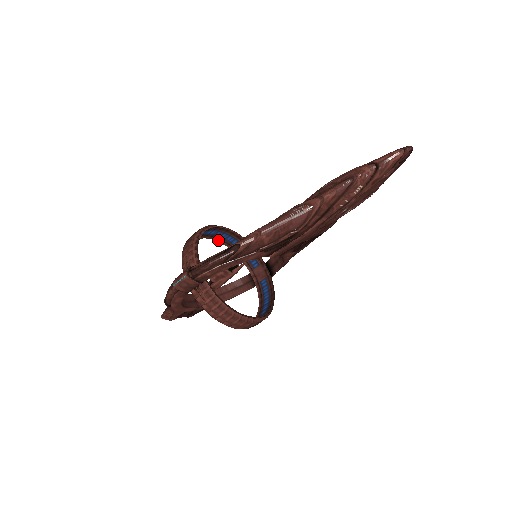
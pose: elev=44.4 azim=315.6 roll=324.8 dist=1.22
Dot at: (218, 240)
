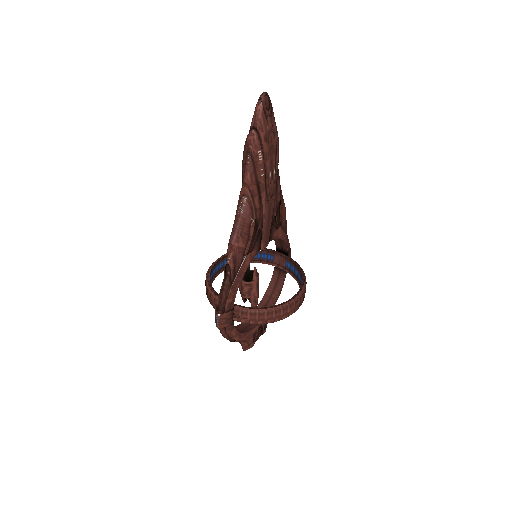
Dot at: occluded
